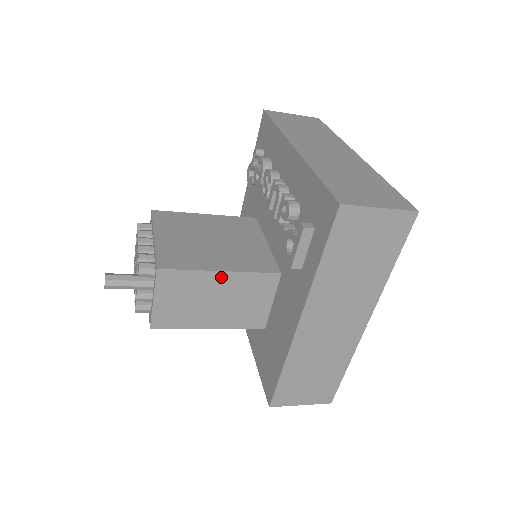
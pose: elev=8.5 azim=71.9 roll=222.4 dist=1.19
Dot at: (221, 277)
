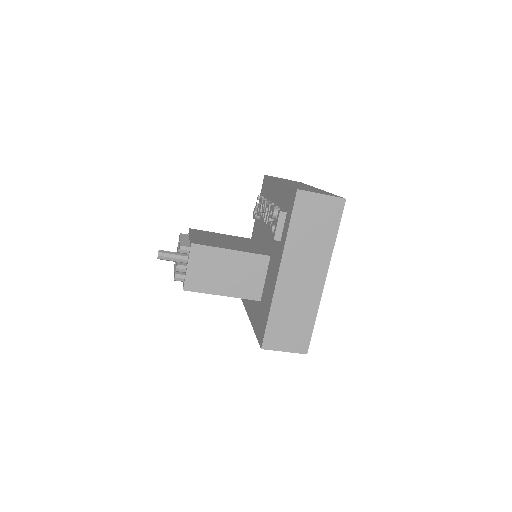
Dot at: (231, 254)
